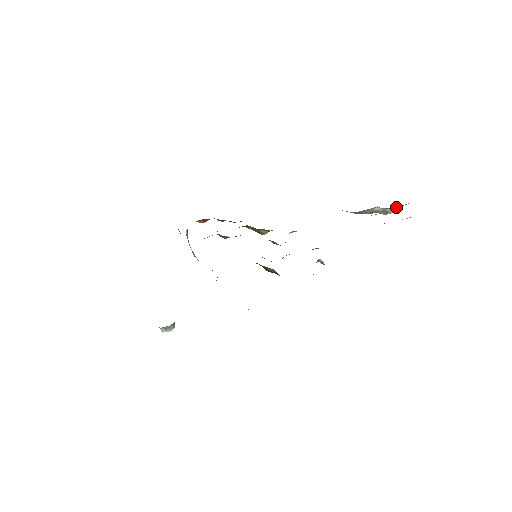
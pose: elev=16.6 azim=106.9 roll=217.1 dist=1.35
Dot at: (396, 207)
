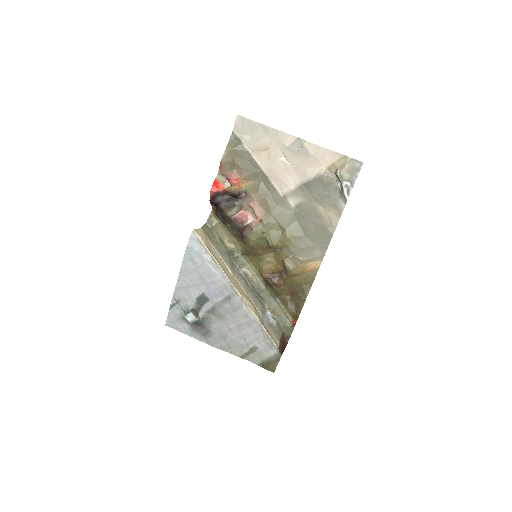
Dot at: (336, 164)
